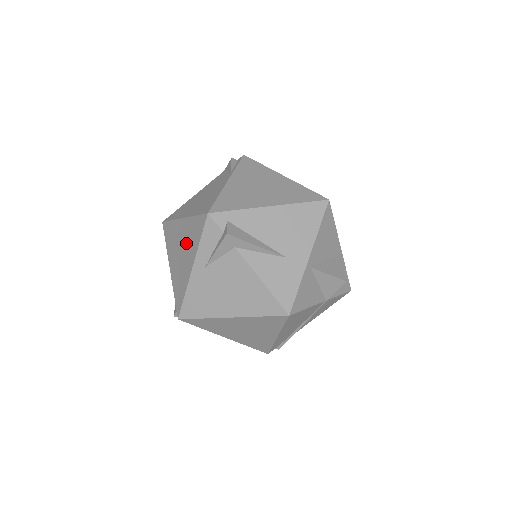
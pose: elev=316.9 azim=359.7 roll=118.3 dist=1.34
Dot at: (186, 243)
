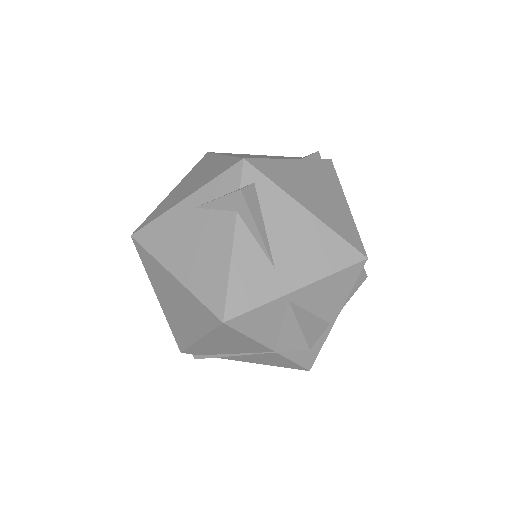
Dot at: (203, 176)
